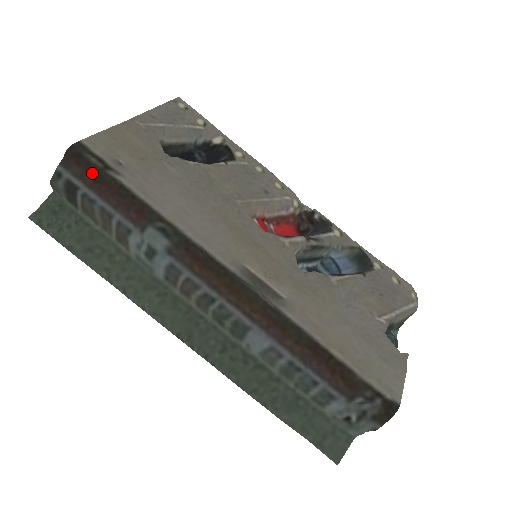
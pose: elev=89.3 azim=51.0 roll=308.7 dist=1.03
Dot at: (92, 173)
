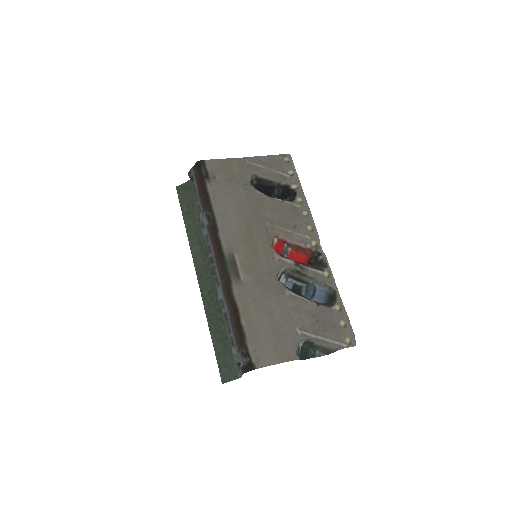
Dot at: (200, 177)
